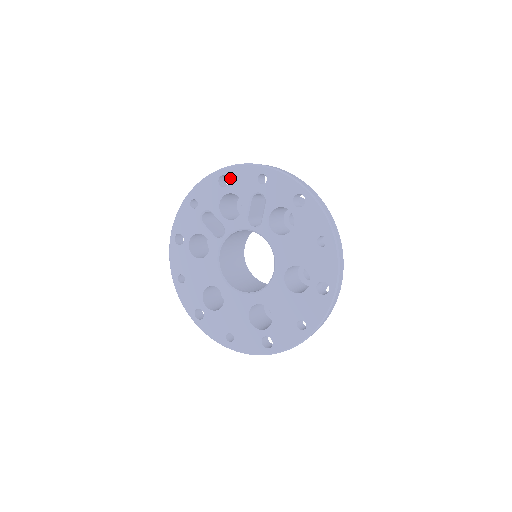
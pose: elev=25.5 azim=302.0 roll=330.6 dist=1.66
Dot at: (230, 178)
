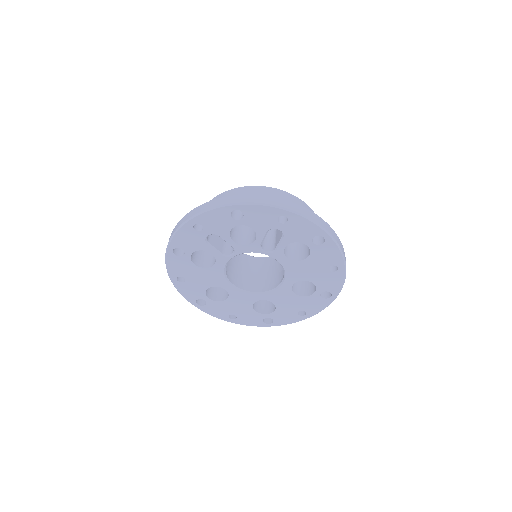
Dot at: (245, 214)
